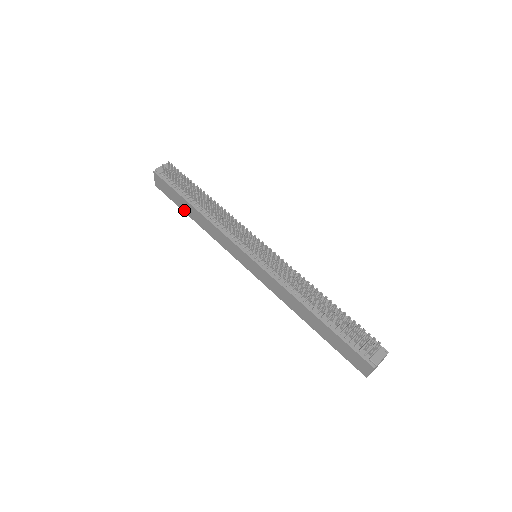
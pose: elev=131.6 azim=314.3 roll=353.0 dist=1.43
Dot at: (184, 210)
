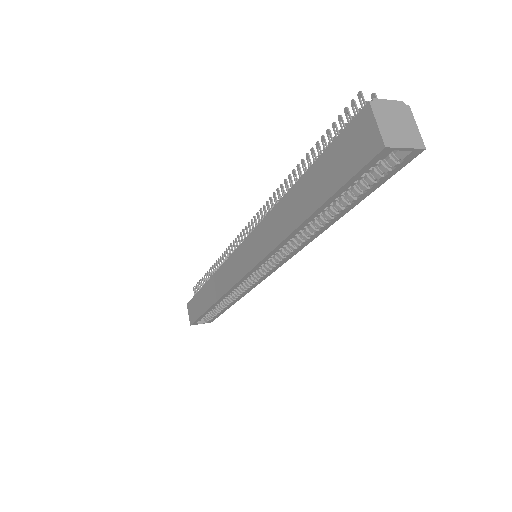
Dot at: (204, 309)
